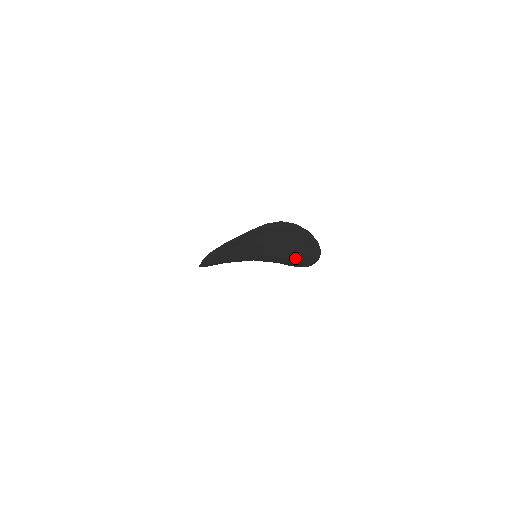
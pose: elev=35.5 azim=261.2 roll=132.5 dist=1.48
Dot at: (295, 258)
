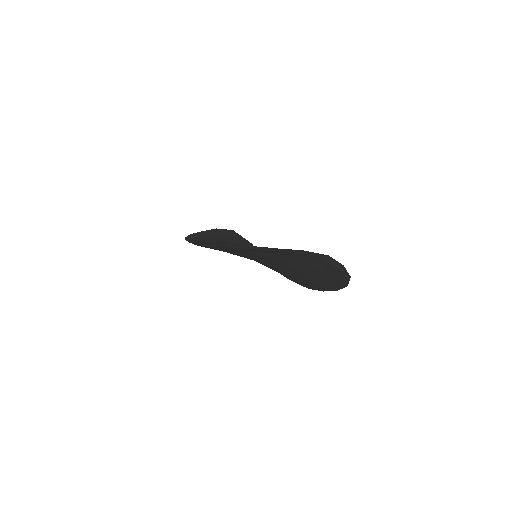
Dot at: (301, 280)
